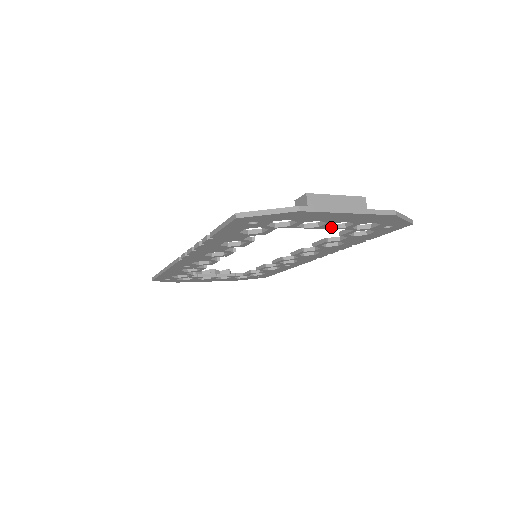
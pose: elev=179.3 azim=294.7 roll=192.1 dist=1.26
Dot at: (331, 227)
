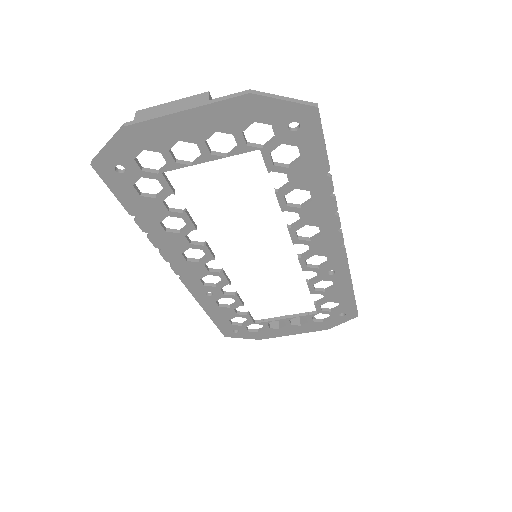
Dot at: (227, 156)
